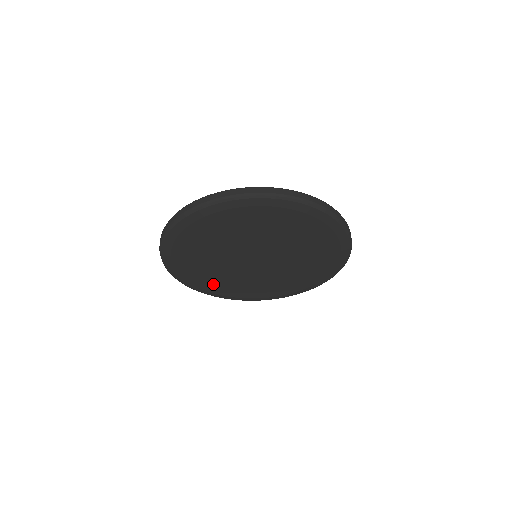
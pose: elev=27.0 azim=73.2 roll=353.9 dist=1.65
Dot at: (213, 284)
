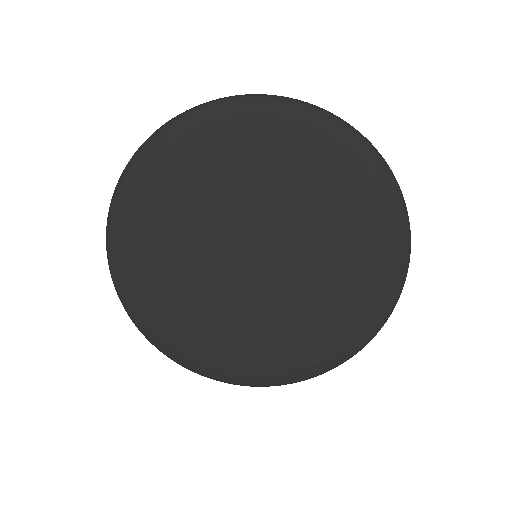
Dot at: (228, 350)
